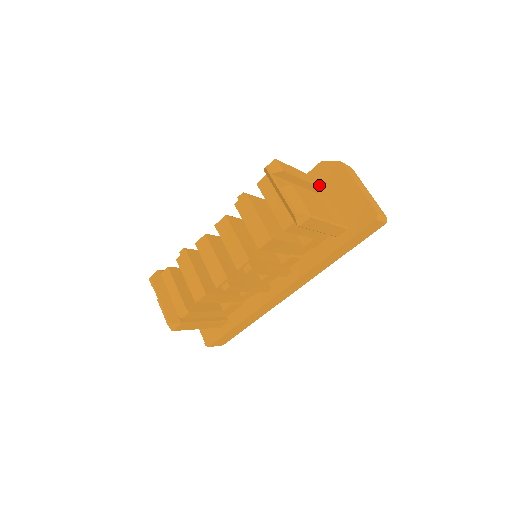
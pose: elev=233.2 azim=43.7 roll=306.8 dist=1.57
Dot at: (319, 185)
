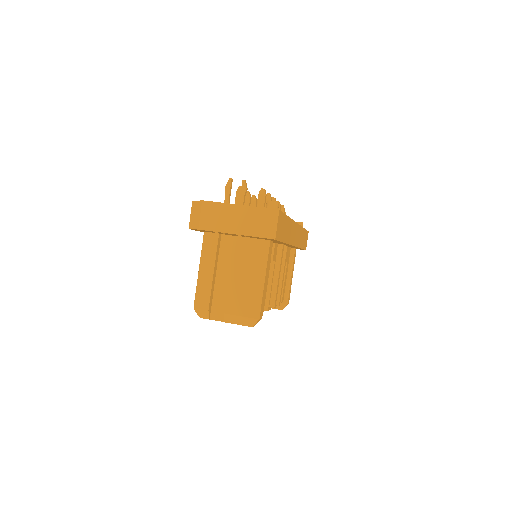
Dot at: (214, 238)
